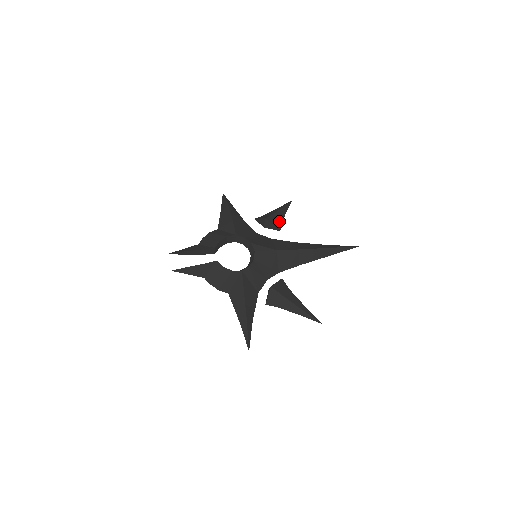
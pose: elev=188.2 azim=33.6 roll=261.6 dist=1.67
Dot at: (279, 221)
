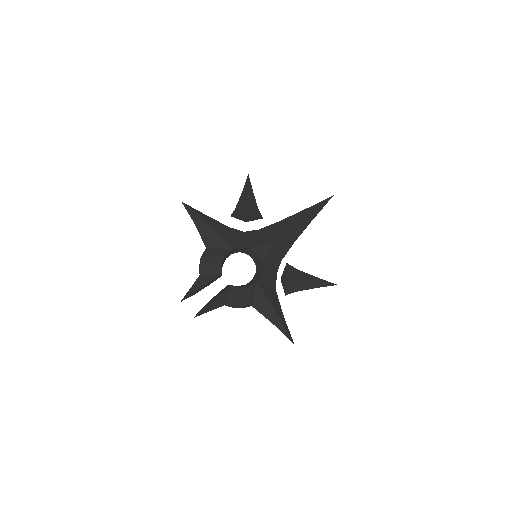
Dot at: (255, 207)
